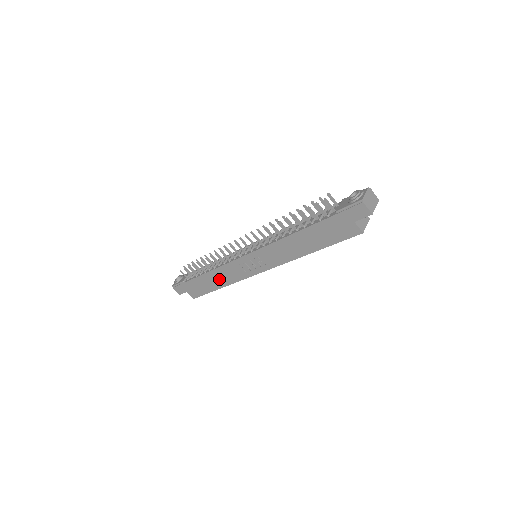
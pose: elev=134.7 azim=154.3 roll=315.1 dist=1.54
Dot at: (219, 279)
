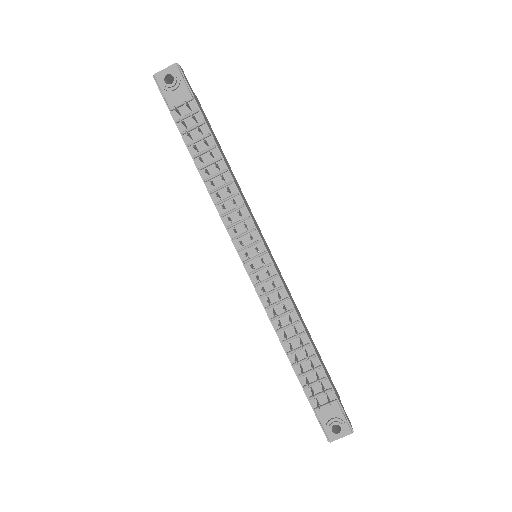
Dot at: occluded
